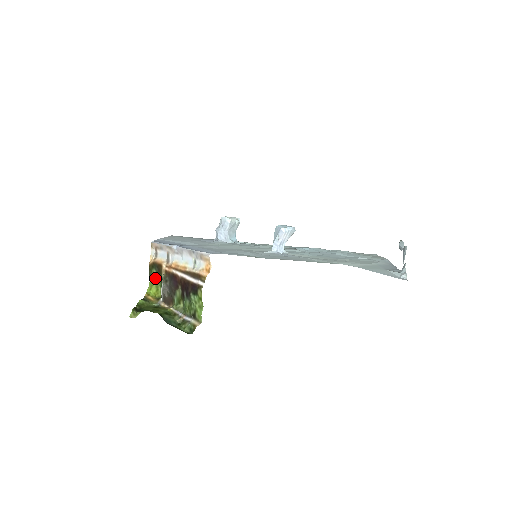
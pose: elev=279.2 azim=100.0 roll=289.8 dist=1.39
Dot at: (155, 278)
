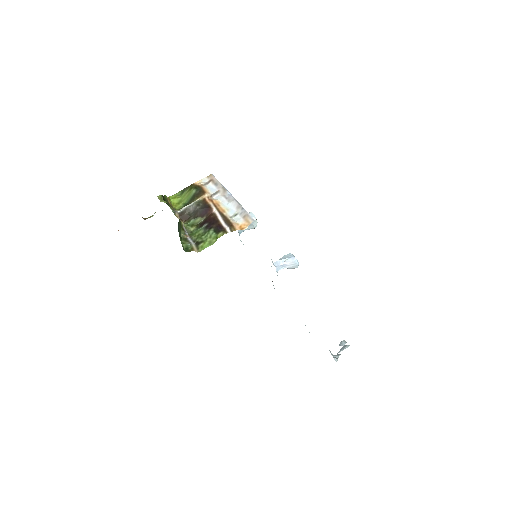
Dot at: (187, 195)
